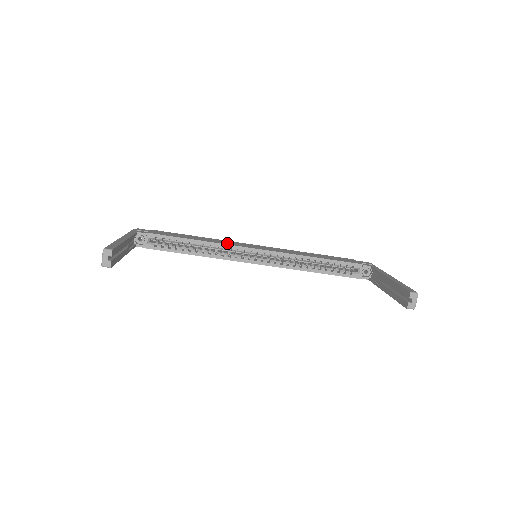
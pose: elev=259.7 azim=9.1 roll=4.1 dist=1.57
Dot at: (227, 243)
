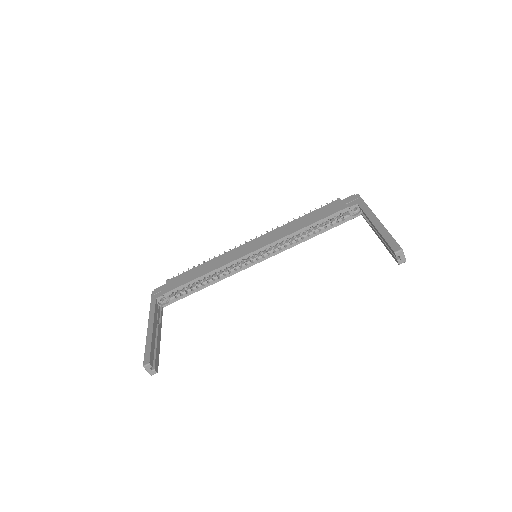
Dot at: (227, 261)
